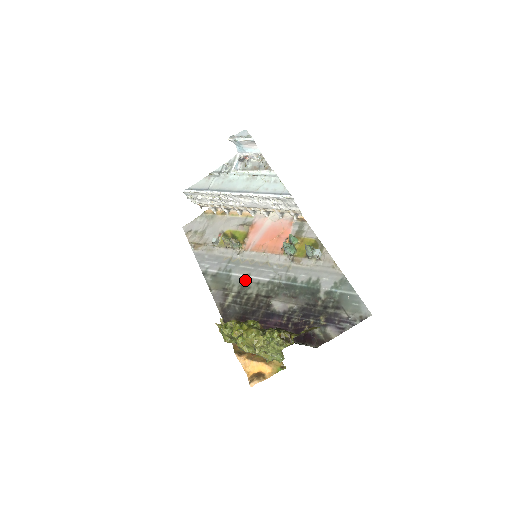
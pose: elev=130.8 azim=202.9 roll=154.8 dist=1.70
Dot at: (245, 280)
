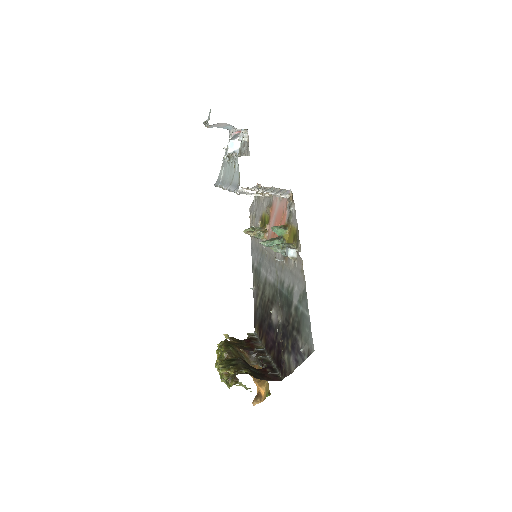
Dot at: (265, 279)
